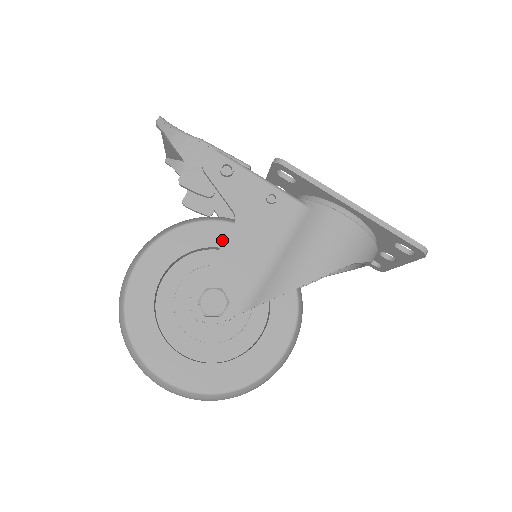
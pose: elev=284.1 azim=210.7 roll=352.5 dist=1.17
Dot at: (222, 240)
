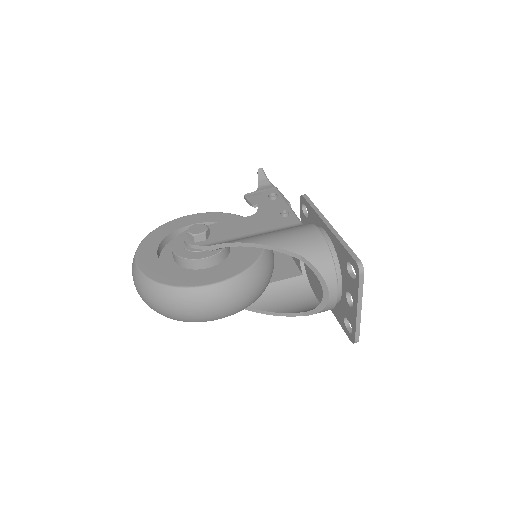
Dot at: occluded
